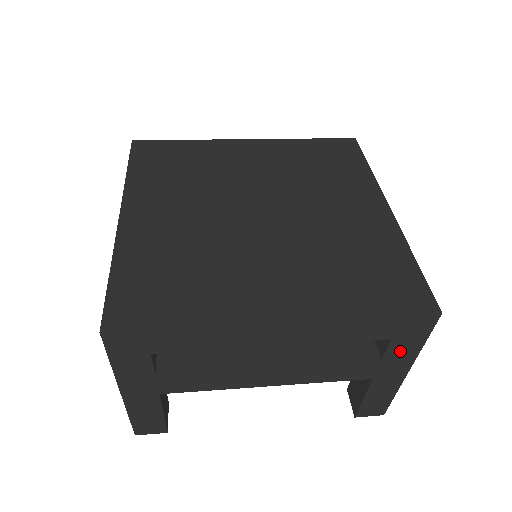
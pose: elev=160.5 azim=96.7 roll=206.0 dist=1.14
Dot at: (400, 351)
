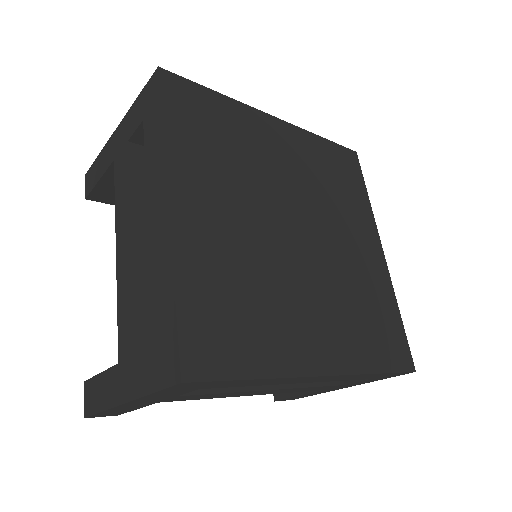
Dot at: (362, 382)
